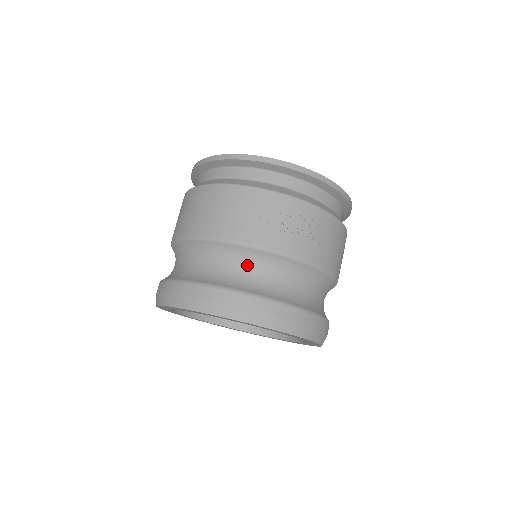
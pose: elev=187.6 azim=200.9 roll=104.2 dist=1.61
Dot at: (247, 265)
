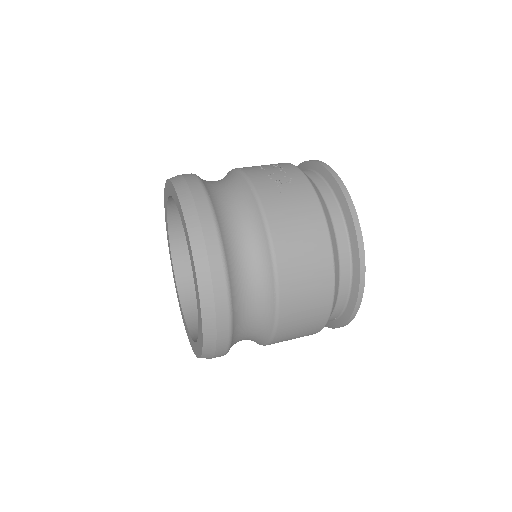
Dot at: (220, 180)
